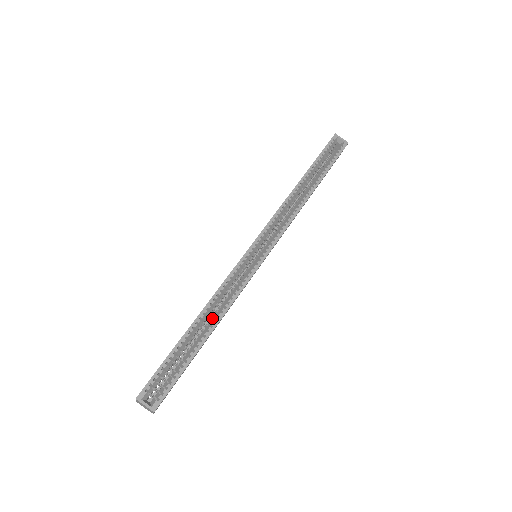
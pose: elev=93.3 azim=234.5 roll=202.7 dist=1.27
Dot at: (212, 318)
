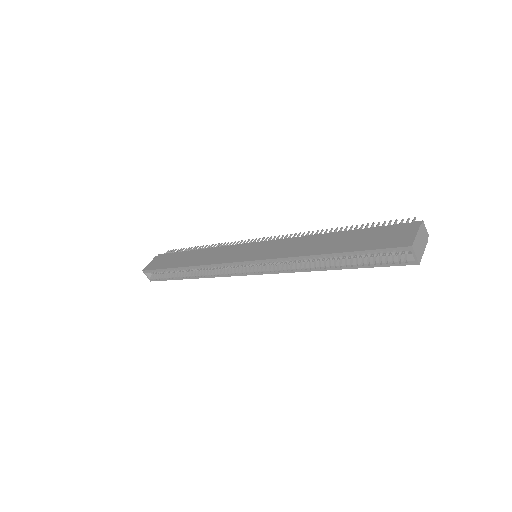
Dot at: (196, 271)
